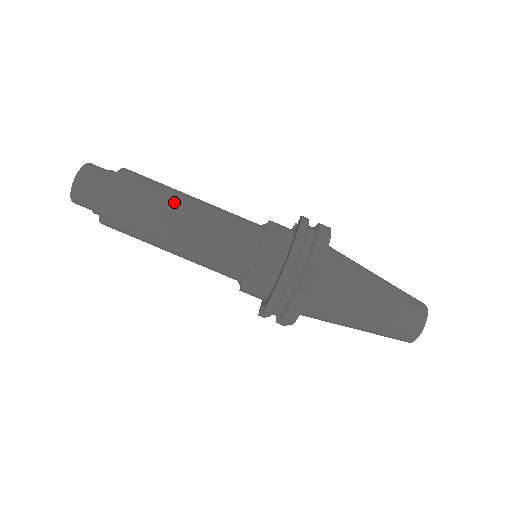
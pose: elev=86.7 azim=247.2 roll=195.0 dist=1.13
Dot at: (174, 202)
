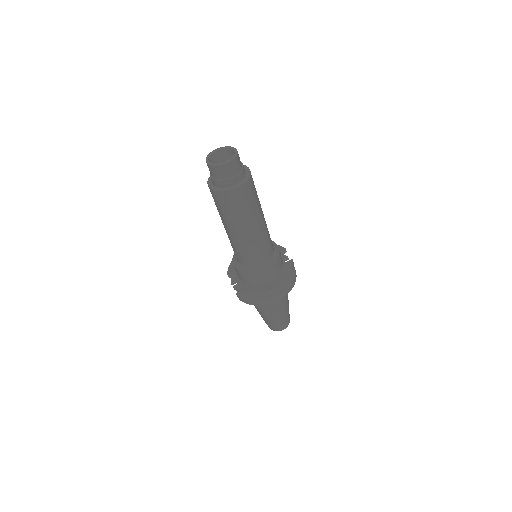
Dot at: (255, 219)
